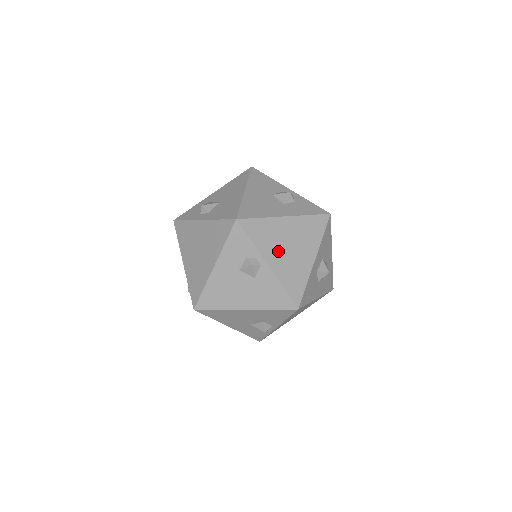
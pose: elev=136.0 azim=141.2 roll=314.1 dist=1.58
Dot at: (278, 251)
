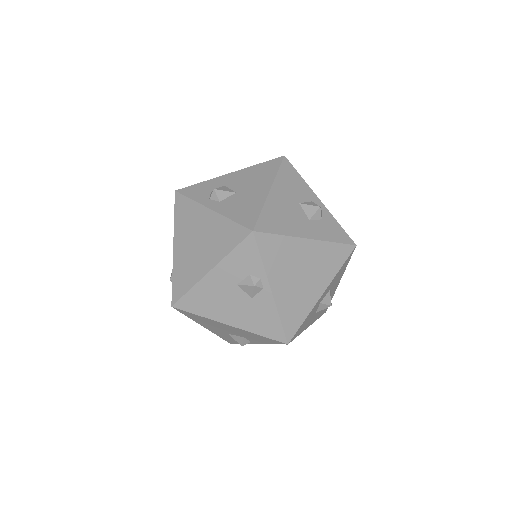
Dot at: (287, 277)
